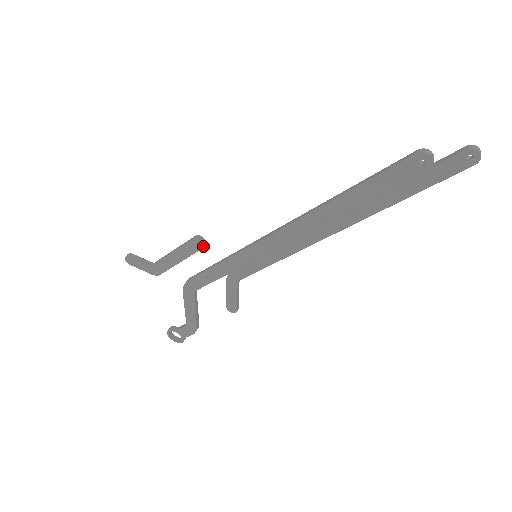
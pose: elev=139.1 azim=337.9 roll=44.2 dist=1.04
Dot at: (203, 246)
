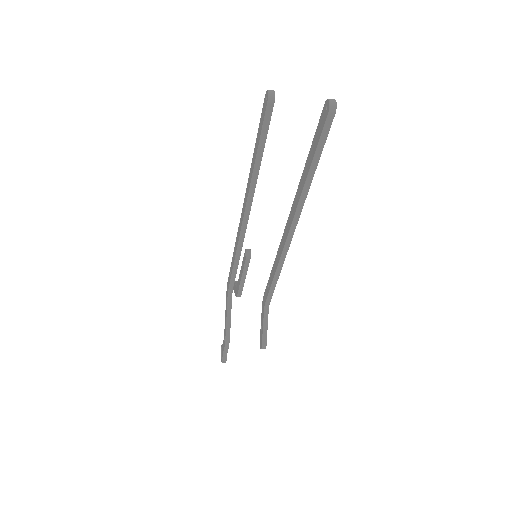
Dot at: (246, 256)
